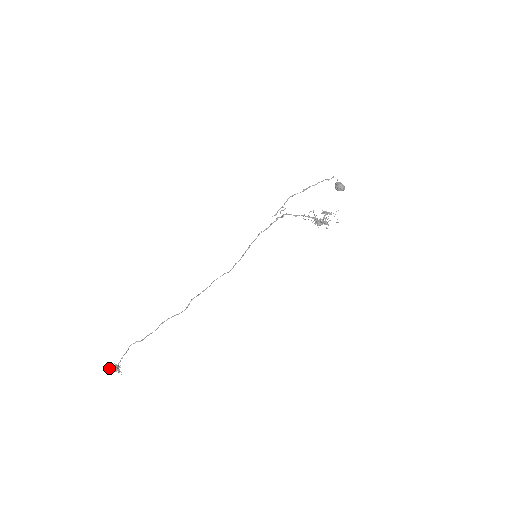
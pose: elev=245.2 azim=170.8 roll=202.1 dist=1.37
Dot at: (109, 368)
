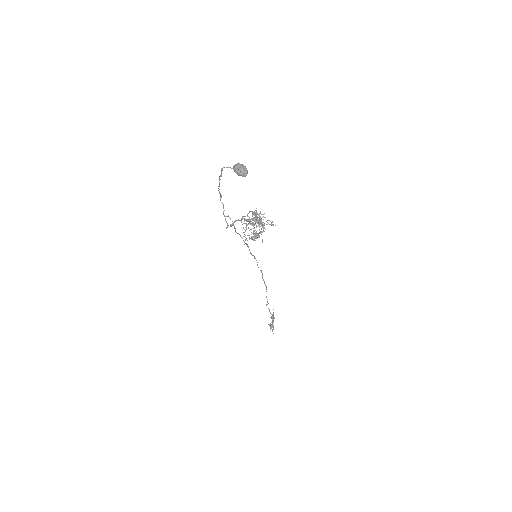
Dot at: (268, 324)
